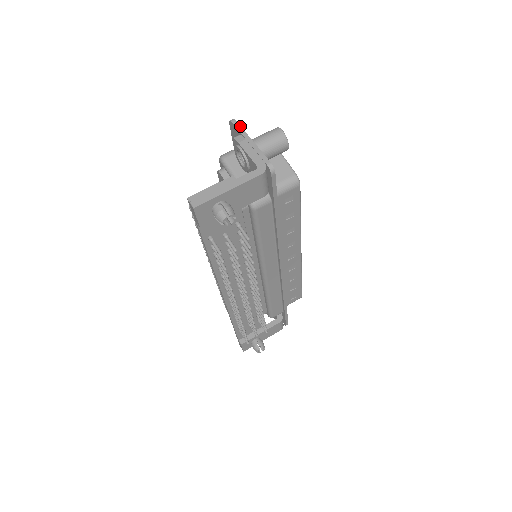
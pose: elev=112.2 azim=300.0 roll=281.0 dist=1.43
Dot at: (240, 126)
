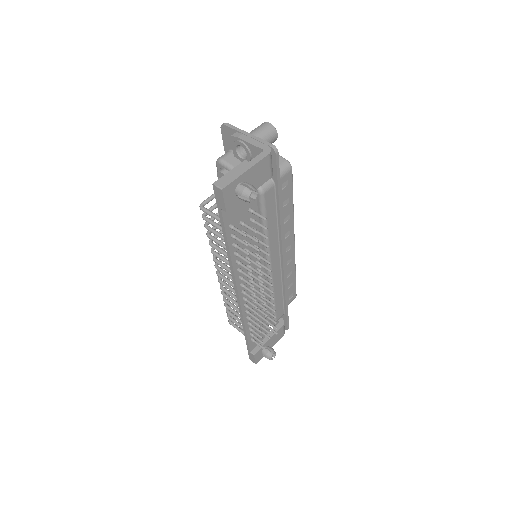
Dot at: (233, 126)
